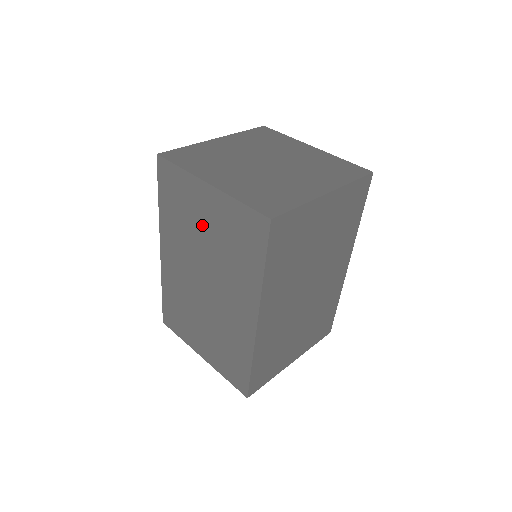
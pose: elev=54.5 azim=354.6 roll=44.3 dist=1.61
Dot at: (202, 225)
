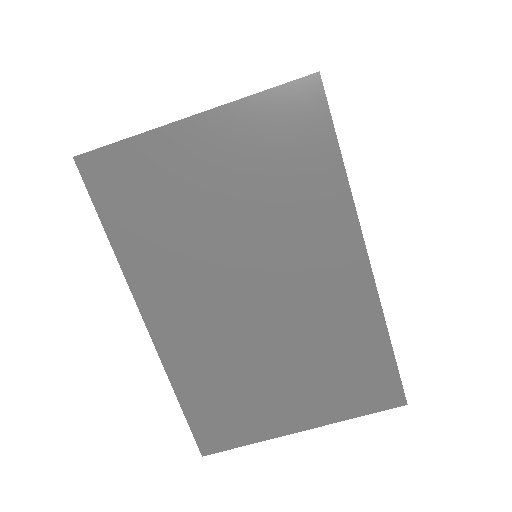
Dot at: (209, 195)
